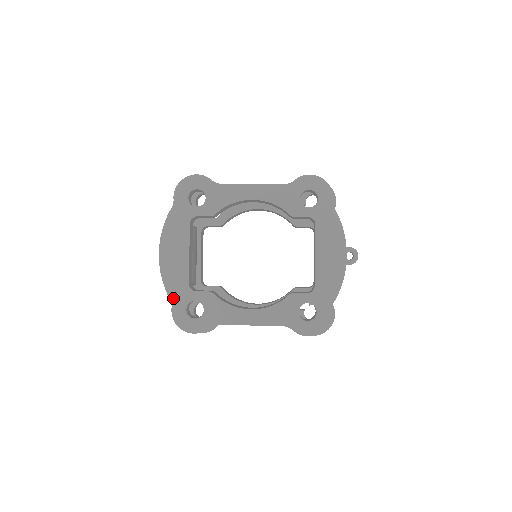
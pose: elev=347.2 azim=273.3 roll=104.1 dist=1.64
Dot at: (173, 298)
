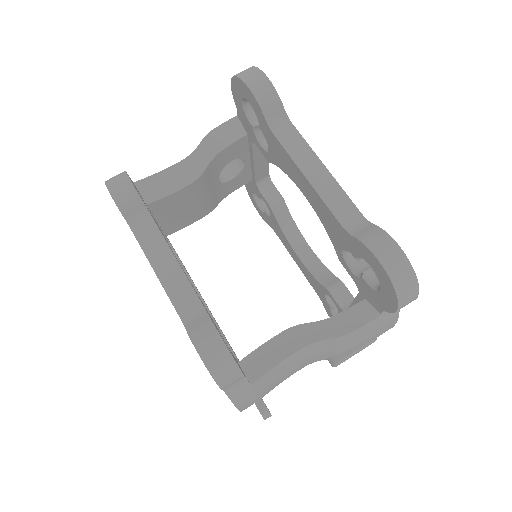
Dot at: occluded
